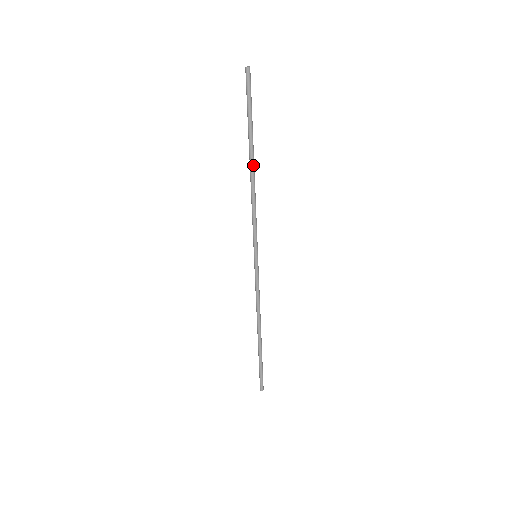
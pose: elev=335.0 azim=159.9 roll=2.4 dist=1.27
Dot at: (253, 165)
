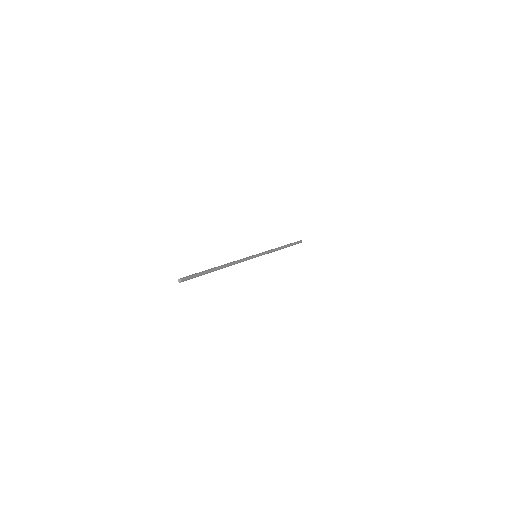
Dot at: (222, 268)
